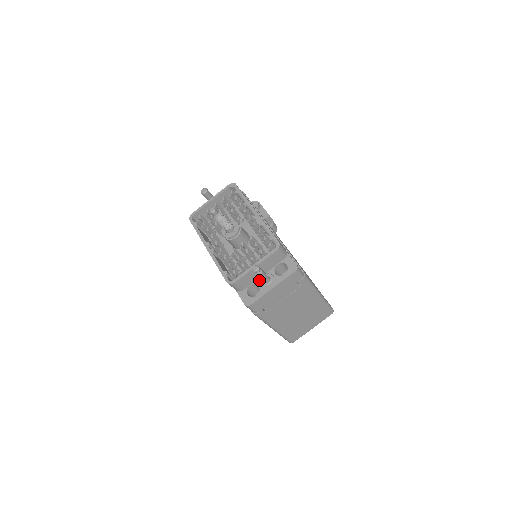
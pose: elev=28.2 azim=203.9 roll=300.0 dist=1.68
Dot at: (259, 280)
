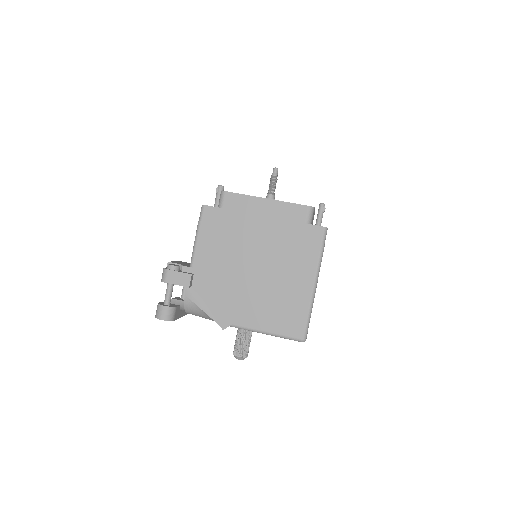
Dot at: occluded
